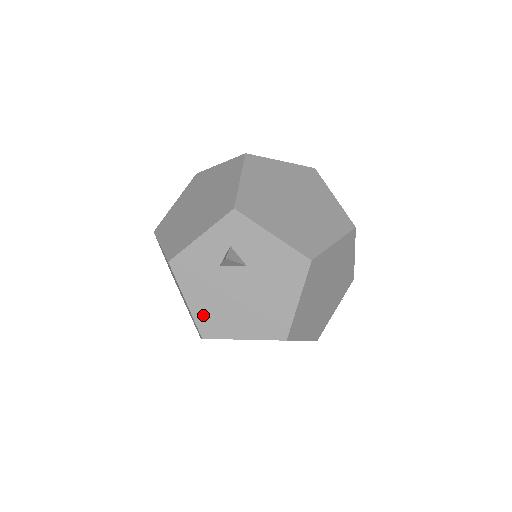
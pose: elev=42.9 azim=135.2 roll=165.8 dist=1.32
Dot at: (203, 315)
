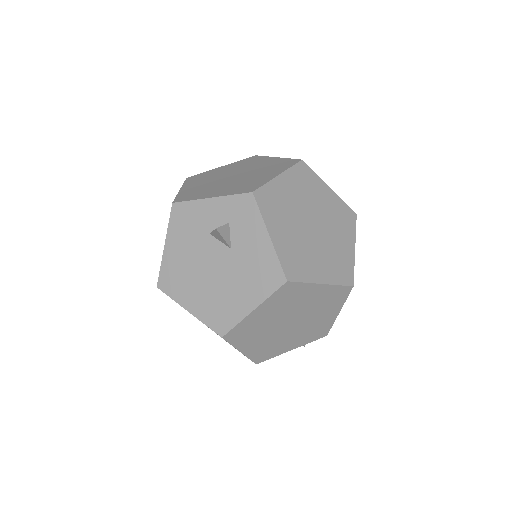
Dot at: (170, 267)
